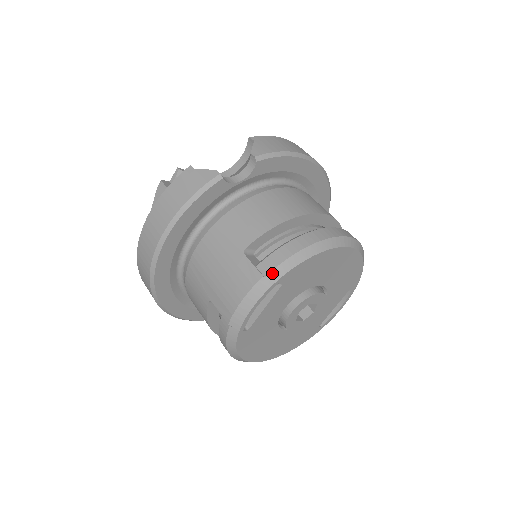
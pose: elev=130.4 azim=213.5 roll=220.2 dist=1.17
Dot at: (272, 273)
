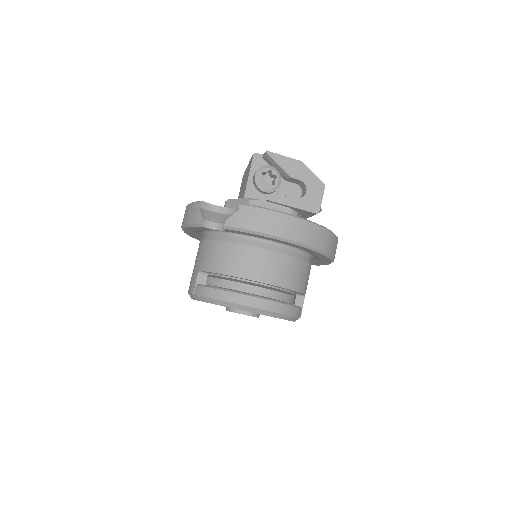
Dot at: (197, 296)
